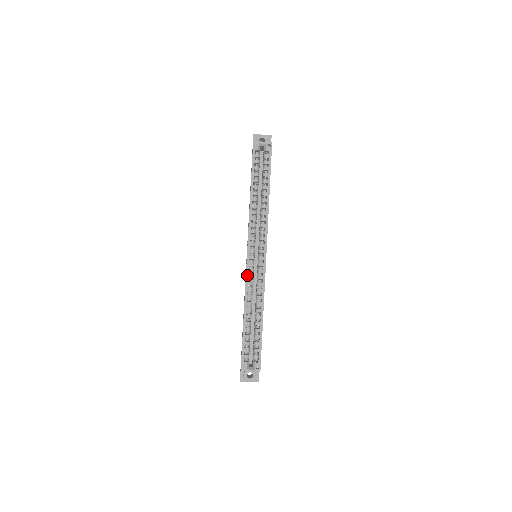
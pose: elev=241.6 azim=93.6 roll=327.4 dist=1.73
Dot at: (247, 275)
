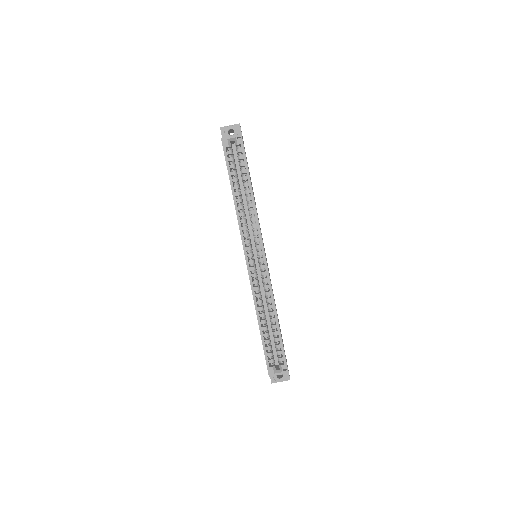
Dot at: (251, 281)
